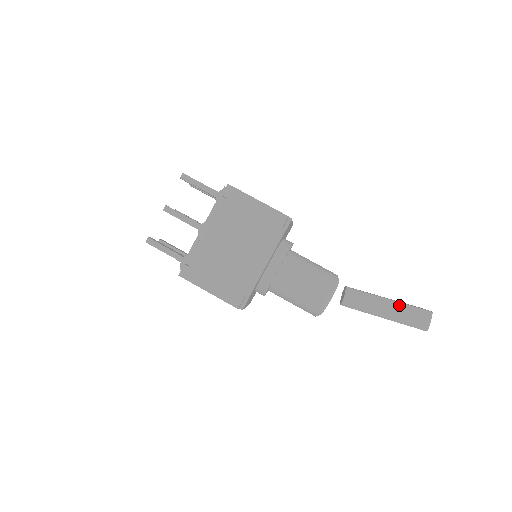
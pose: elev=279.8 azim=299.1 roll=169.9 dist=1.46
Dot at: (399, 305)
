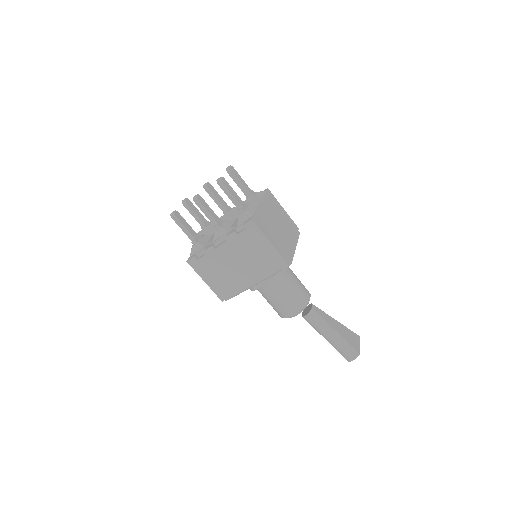
Dot at: (340, 339)
